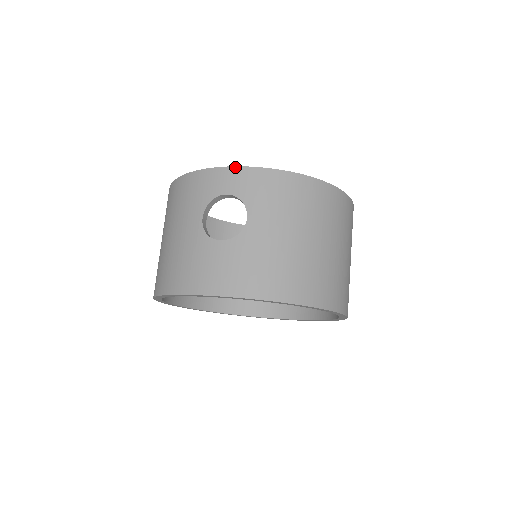
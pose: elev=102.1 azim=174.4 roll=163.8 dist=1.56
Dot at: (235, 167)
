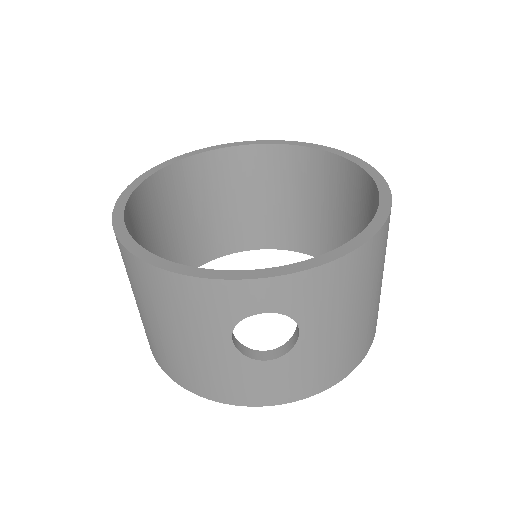
Dot at: (271, 278)
